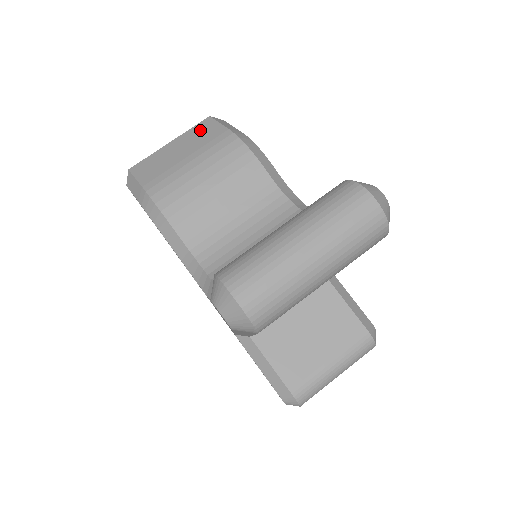
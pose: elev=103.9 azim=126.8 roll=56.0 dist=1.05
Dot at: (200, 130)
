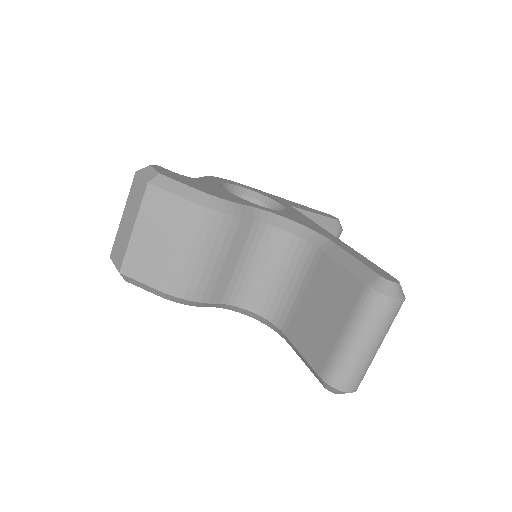
Dot at: (155, 207)
